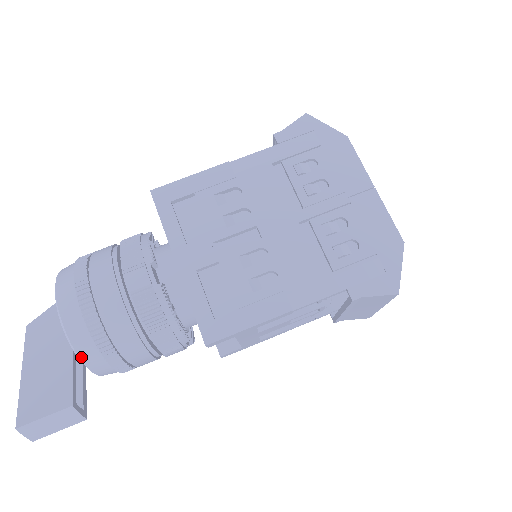
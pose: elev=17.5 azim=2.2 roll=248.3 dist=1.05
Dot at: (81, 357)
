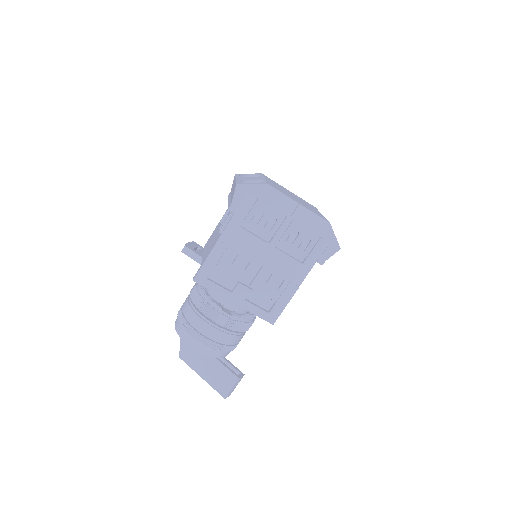
Dot at: occluded
